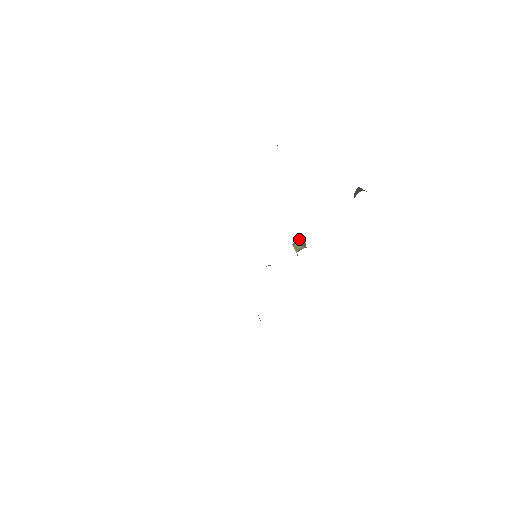
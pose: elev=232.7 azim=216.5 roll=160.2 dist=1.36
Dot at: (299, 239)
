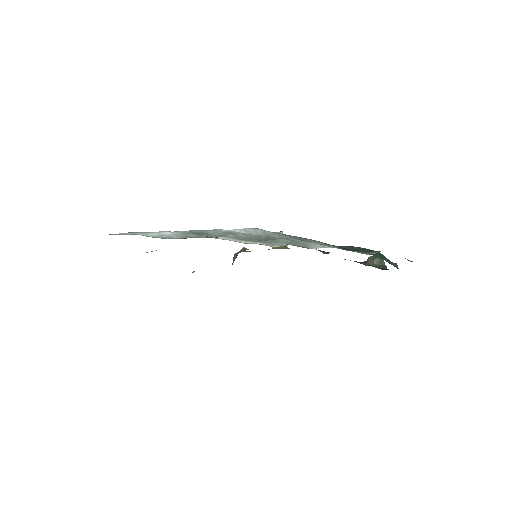
Dot at: (282, 232)
